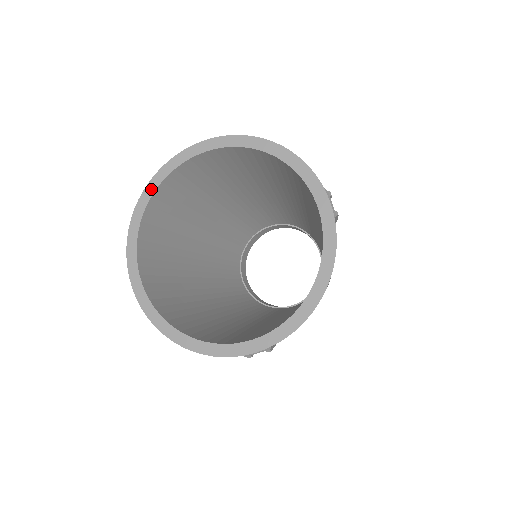
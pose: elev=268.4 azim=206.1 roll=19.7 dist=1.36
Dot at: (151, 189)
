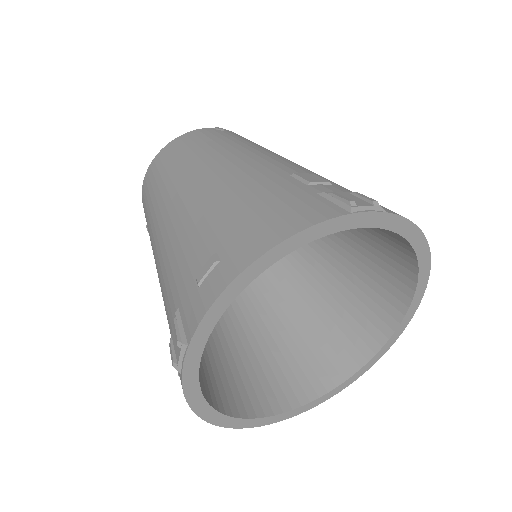
Dot at: (205, 410)
